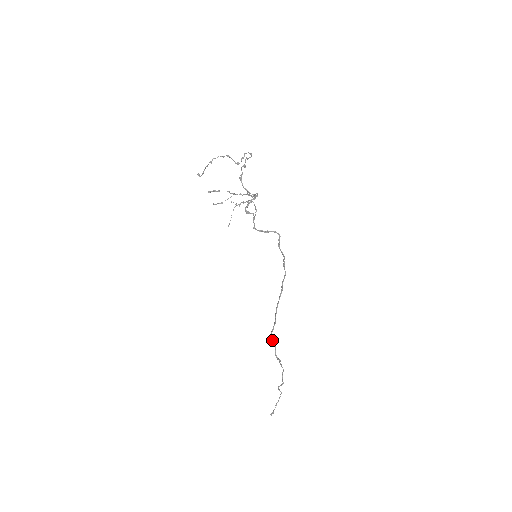
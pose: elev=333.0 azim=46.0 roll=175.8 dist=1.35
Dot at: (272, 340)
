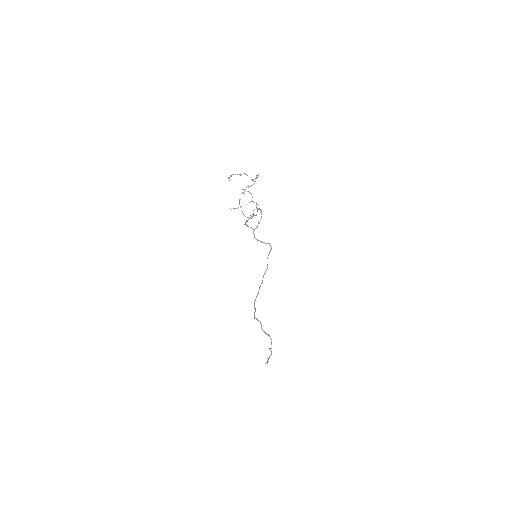
Dot at: (258, 320)
